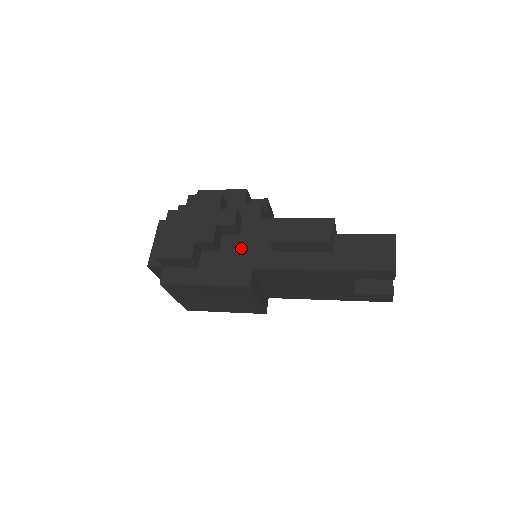
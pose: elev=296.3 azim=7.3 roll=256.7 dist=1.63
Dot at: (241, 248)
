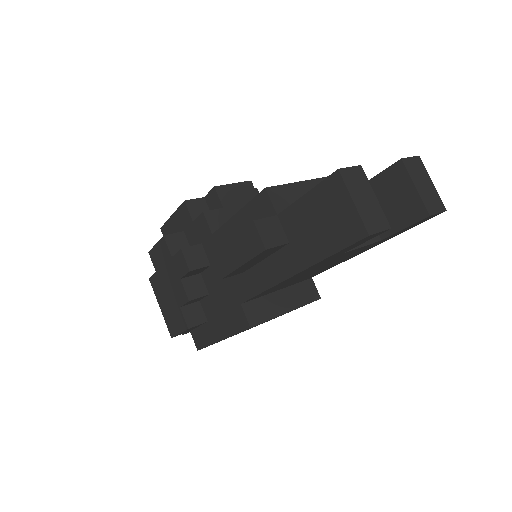
Dot at: (220, 282)
